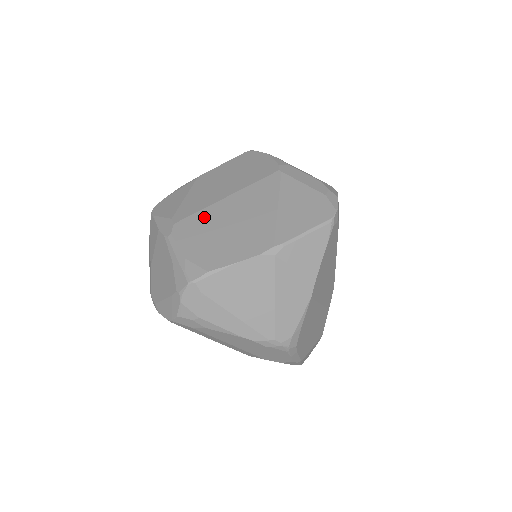
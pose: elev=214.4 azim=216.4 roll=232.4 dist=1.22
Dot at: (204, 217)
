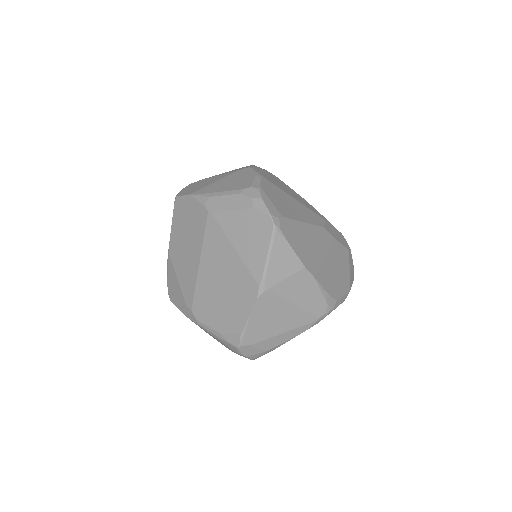
Dot at: (202, 292)
